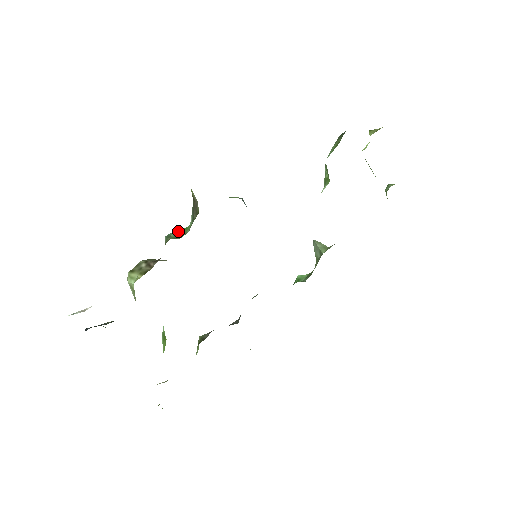
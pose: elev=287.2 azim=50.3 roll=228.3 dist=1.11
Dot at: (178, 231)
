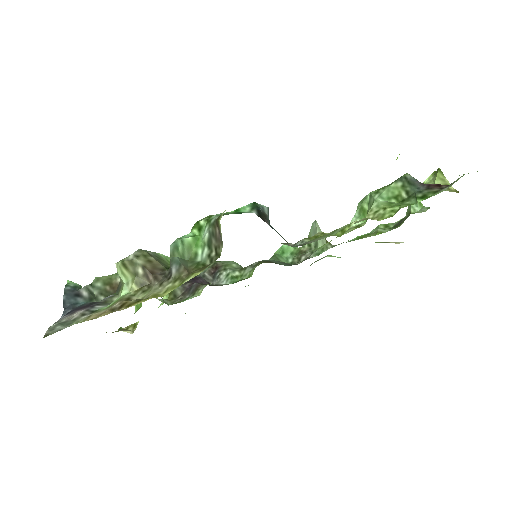
Dot at: (187, 241)
